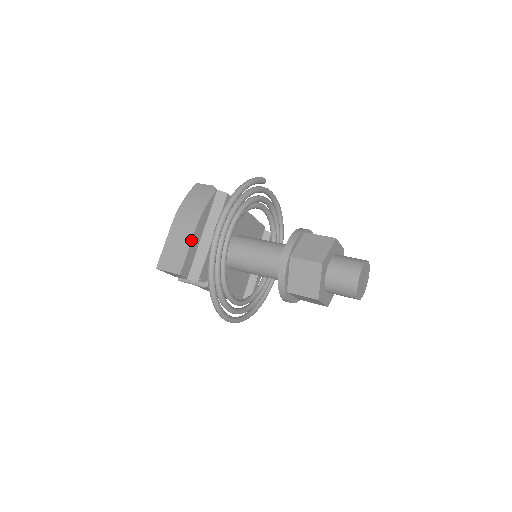
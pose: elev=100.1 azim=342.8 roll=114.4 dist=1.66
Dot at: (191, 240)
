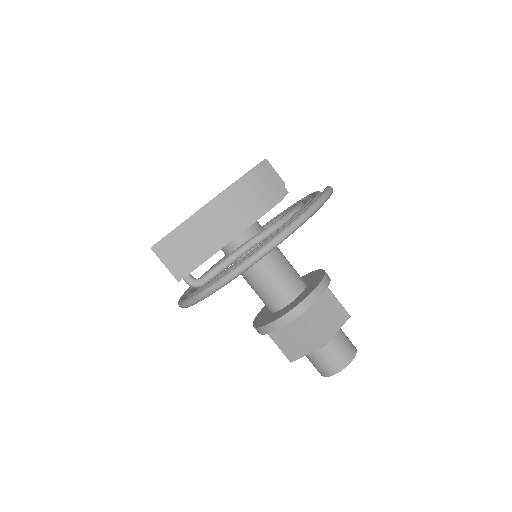
Dot at: (219, 249)
